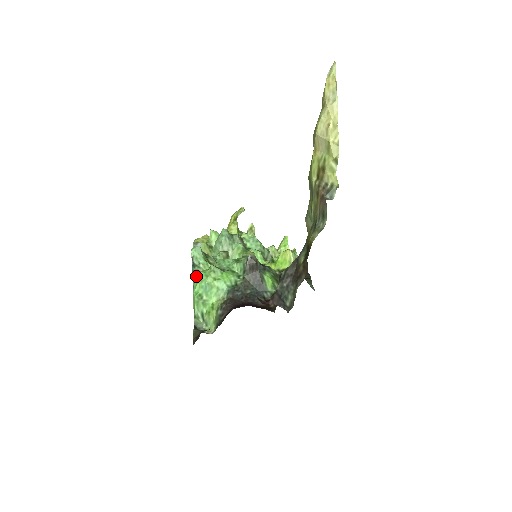
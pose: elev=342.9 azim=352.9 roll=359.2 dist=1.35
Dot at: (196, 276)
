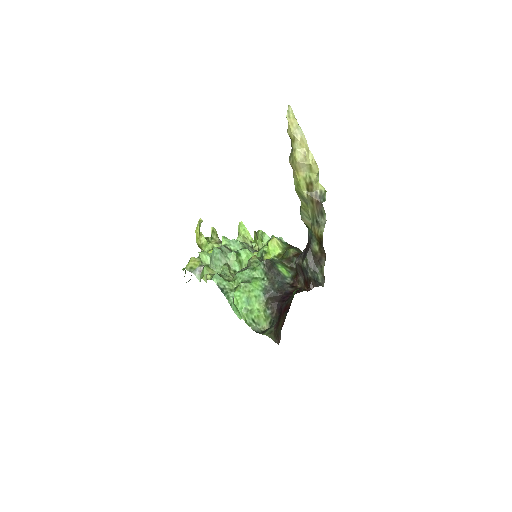
Dot at: (229, 296)
